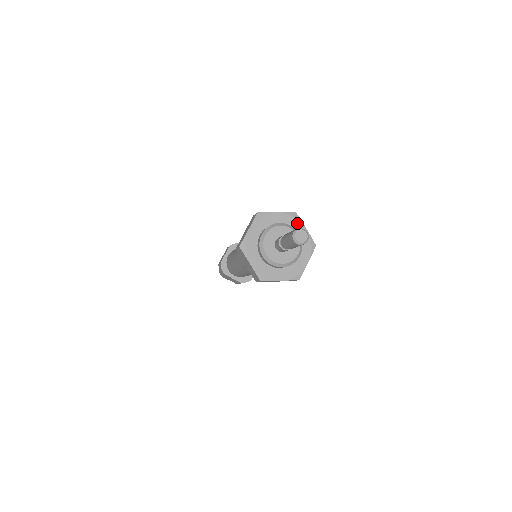
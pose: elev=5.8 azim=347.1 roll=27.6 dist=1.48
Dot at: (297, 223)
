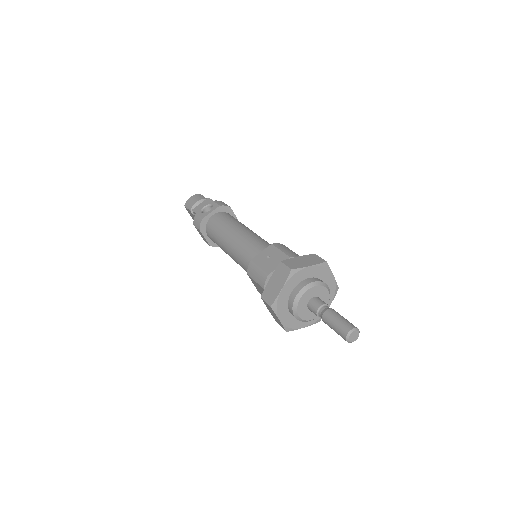
Dot at: (301, 273)
